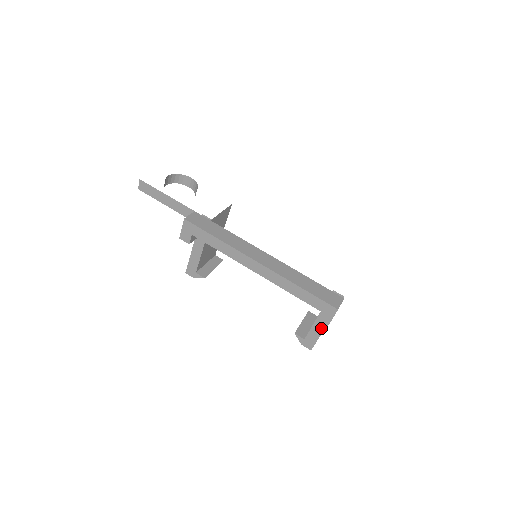
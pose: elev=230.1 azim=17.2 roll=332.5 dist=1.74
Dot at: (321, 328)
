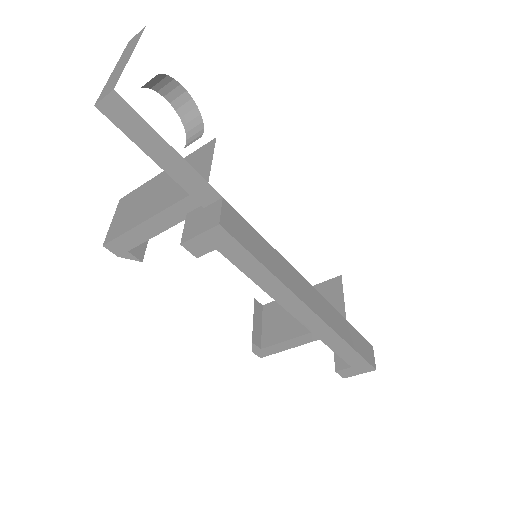
Dot at: (294, 345)
